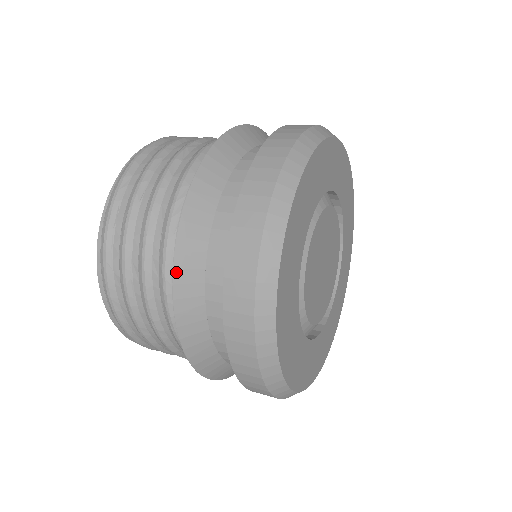
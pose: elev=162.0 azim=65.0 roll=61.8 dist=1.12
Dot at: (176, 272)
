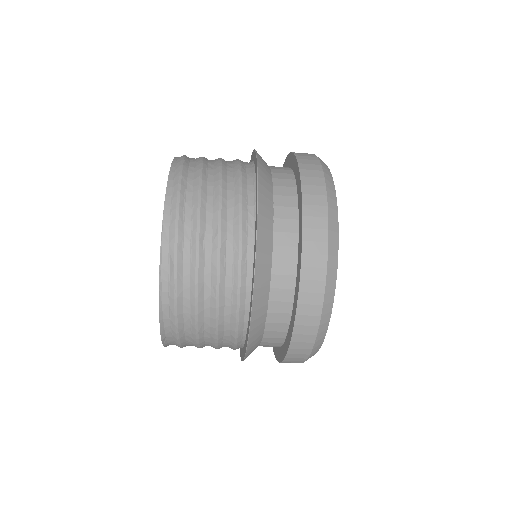
Dot at: (257, 155)
